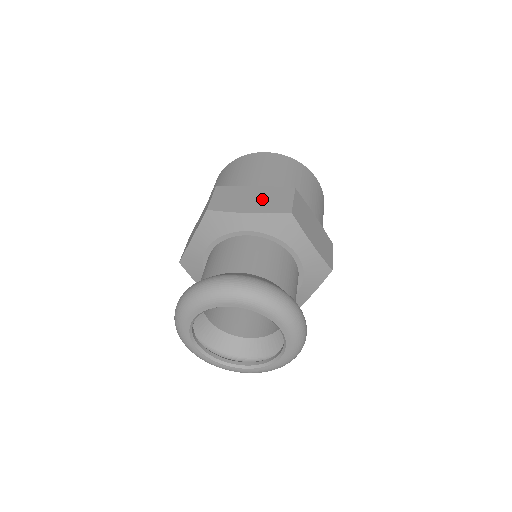
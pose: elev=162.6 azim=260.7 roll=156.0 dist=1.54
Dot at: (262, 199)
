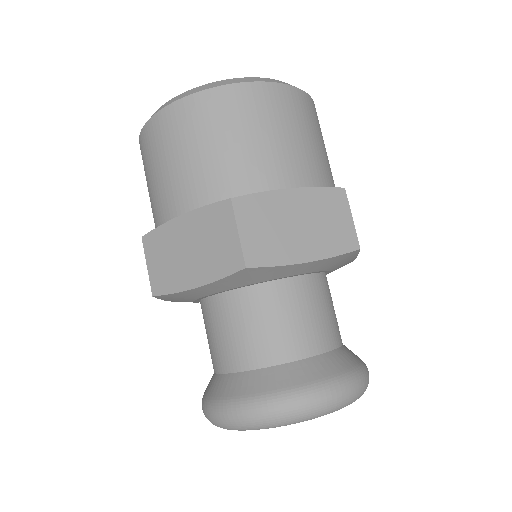
Dot at: (313, 224)
